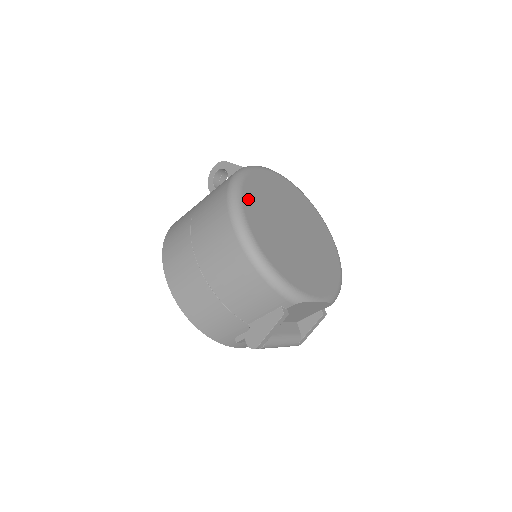
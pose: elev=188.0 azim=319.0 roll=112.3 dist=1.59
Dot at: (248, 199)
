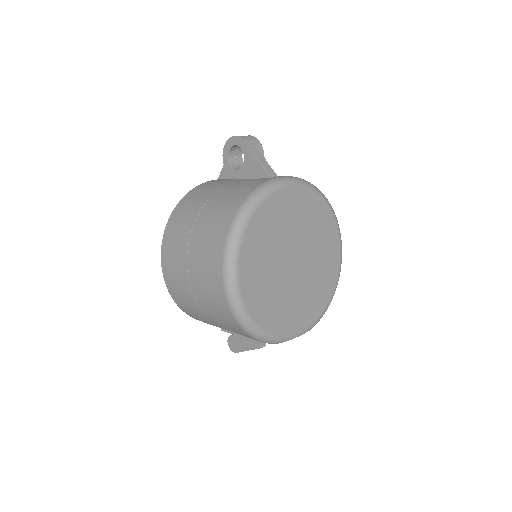
Dot at: (247, 250)
